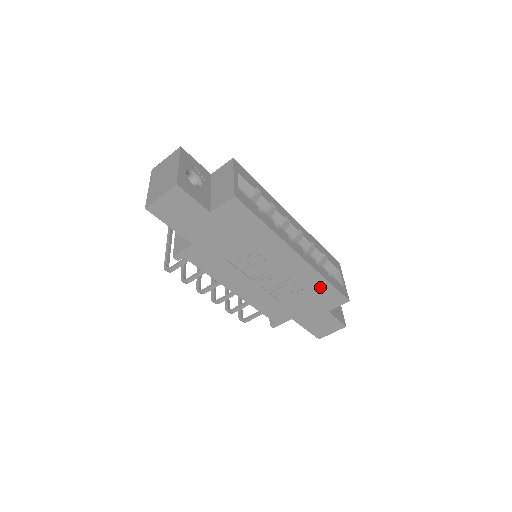
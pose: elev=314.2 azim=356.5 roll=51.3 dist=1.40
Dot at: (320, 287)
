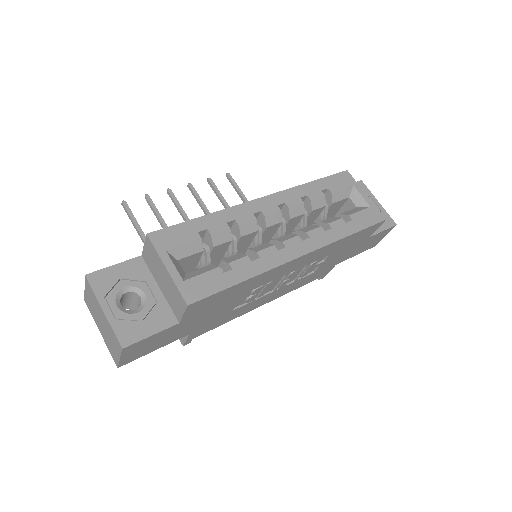
Dot at: (345, 242)
